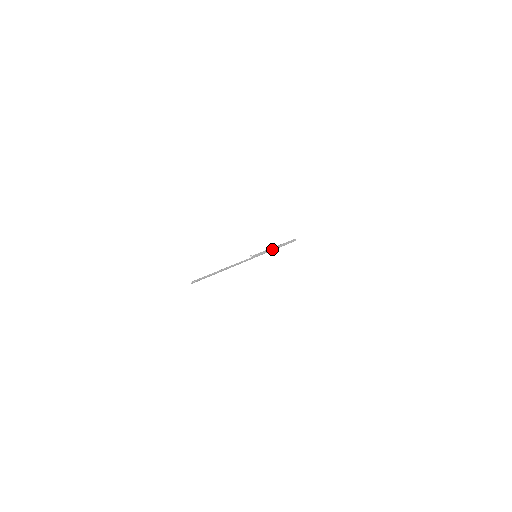
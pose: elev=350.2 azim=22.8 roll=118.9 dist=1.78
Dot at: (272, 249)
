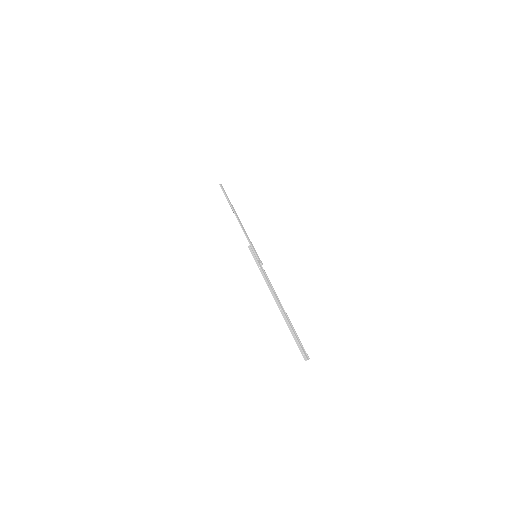
Dot at: (244, 229)
